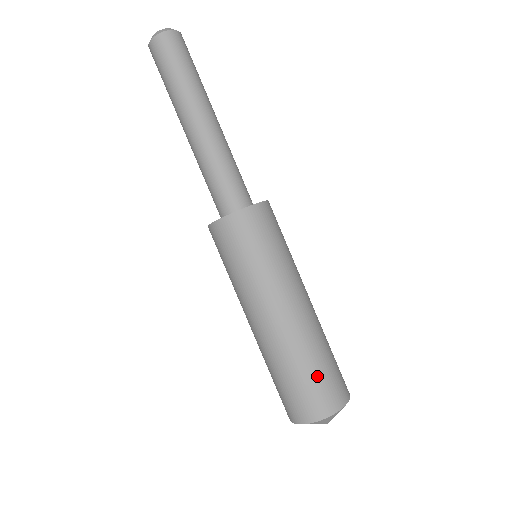
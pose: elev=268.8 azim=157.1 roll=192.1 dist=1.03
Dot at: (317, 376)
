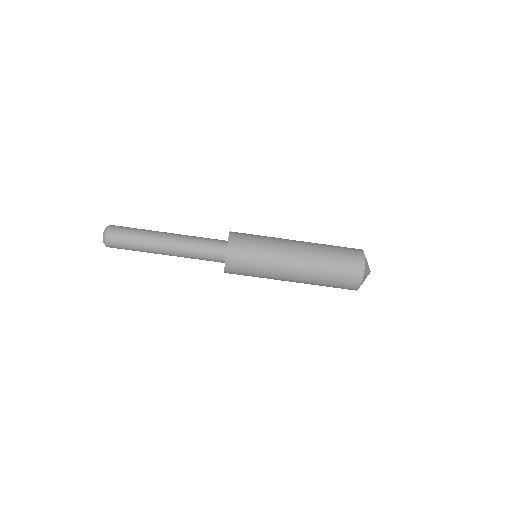
Dot at: (338, 270)
